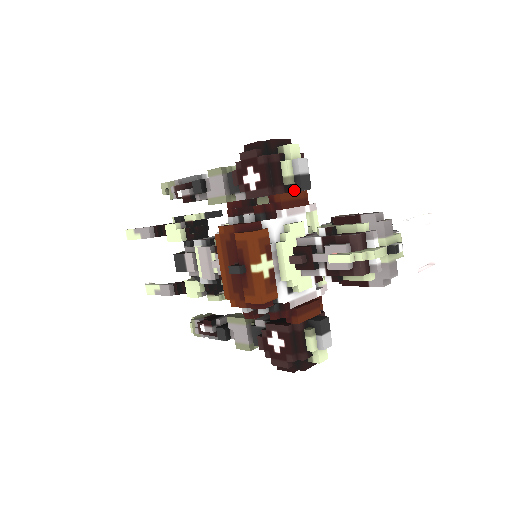
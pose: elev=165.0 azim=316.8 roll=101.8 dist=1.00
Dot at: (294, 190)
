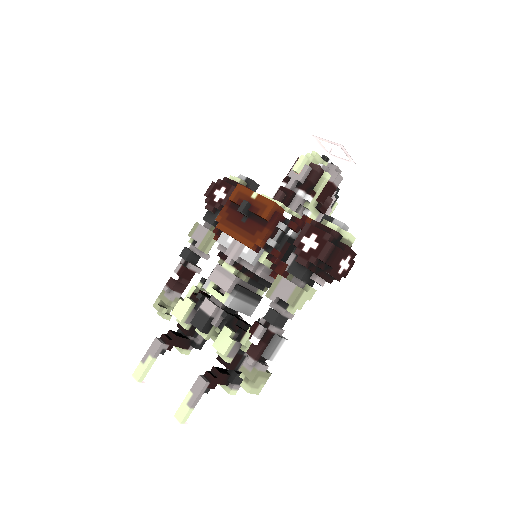
Dot at: (249, 186)
